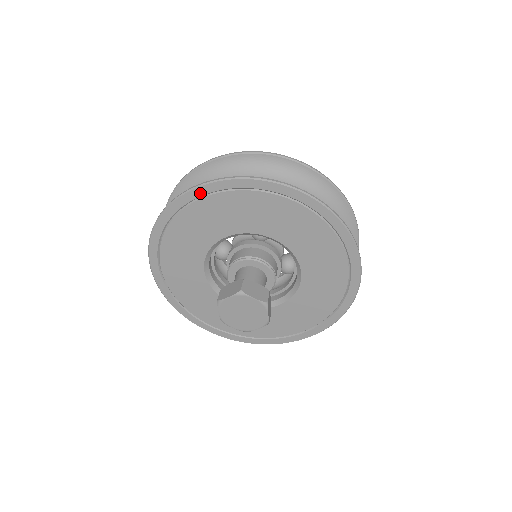
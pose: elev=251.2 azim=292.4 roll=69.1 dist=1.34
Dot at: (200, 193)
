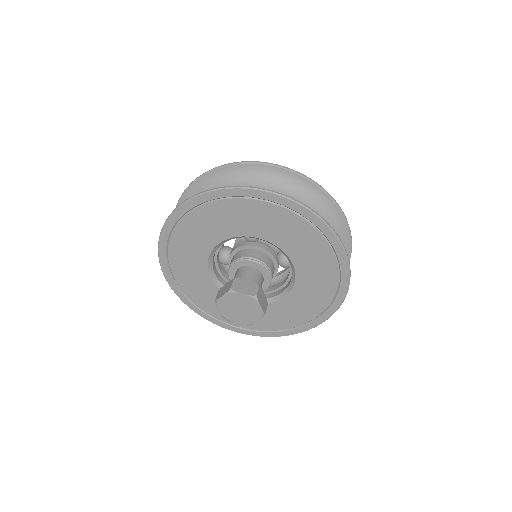
Dot at: (185, 210)
